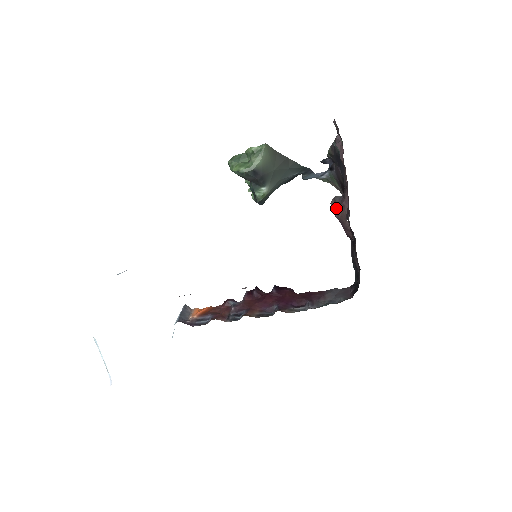
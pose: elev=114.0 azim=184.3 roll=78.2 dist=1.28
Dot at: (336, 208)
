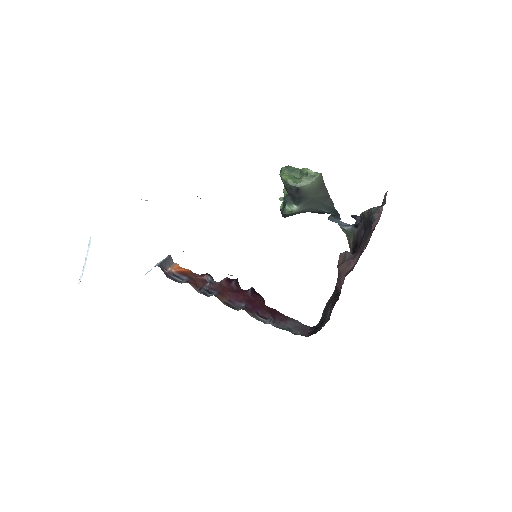
Dot at: (342, 261)
